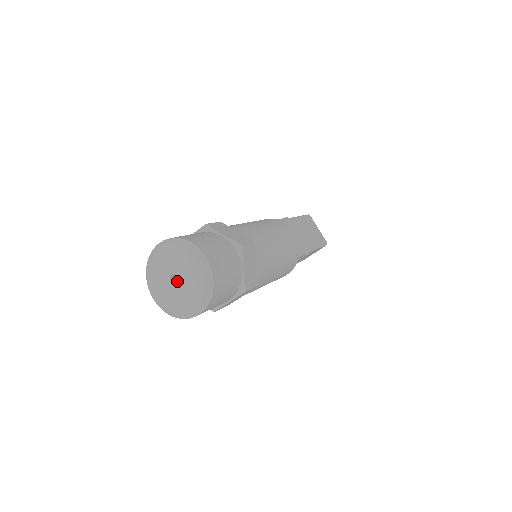
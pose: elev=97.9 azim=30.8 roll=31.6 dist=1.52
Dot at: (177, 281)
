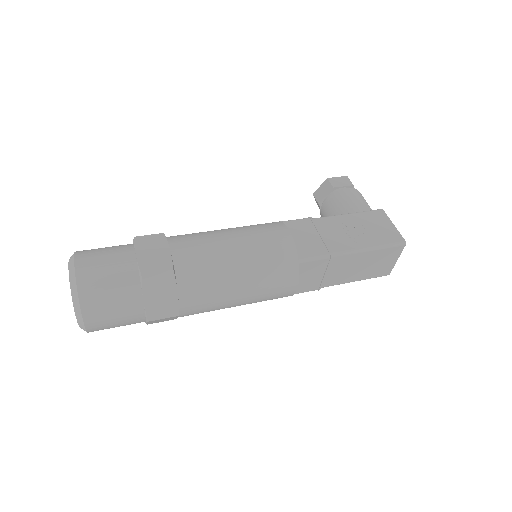
Dot at: occluded
